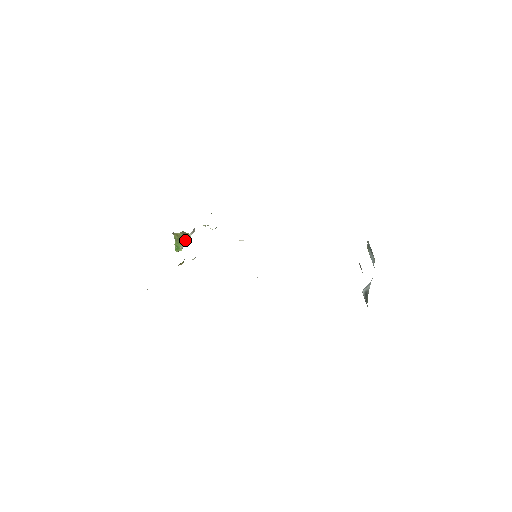
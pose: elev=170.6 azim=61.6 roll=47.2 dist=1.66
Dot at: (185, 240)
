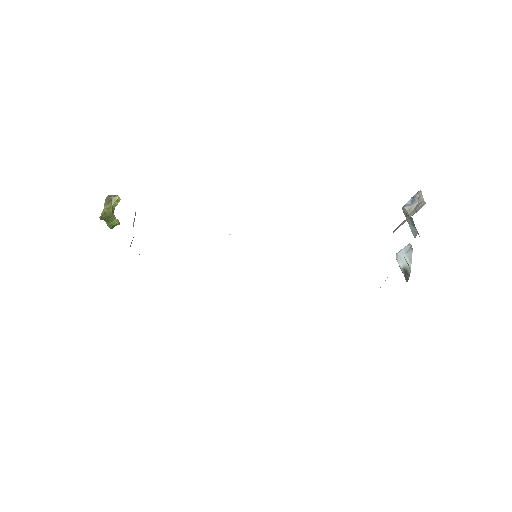
Dot at: (115, 206)
